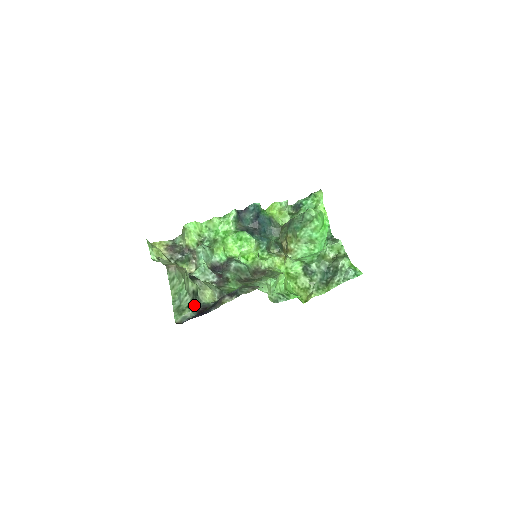
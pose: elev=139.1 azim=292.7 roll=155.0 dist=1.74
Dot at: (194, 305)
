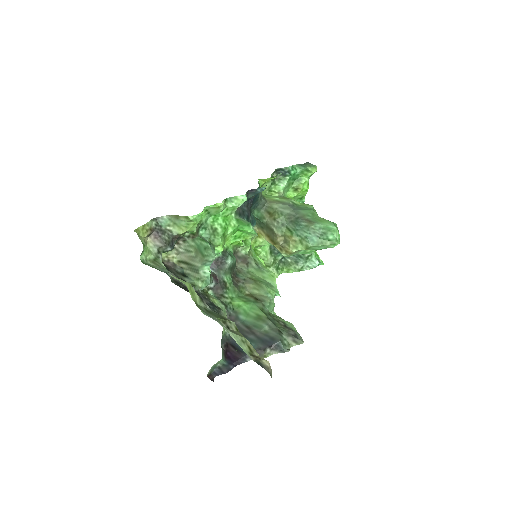
Dot at: (223, 350)
